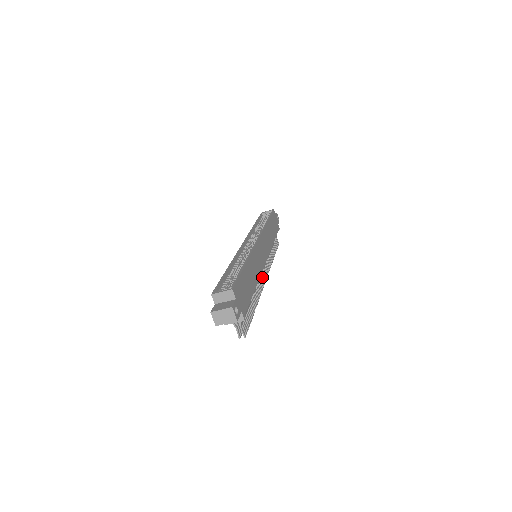
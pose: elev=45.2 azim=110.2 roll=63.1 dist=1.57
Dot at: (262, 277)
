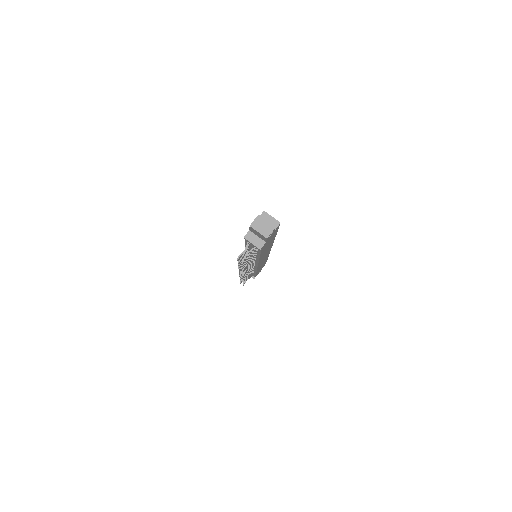
Dot at: (246, 270)
